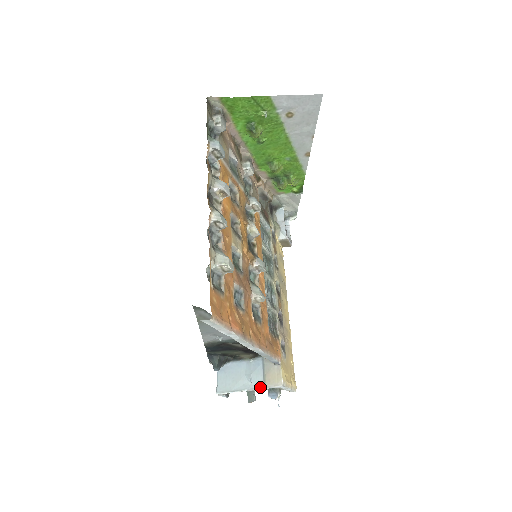
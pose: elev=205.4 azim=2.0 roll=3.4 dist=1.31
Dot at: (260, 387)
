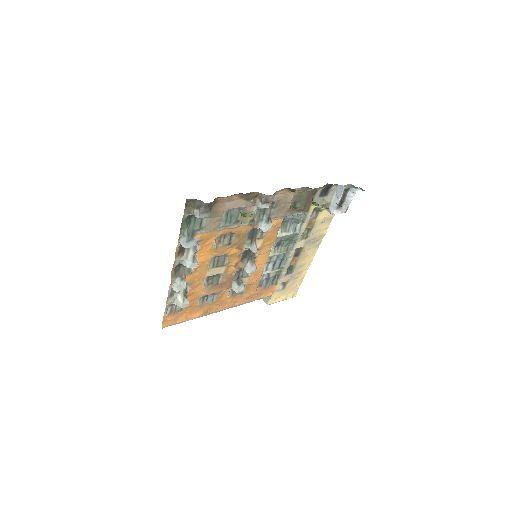
Dot at: occluded
